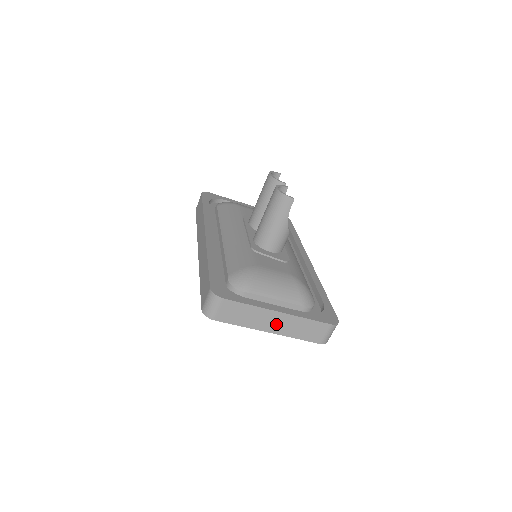
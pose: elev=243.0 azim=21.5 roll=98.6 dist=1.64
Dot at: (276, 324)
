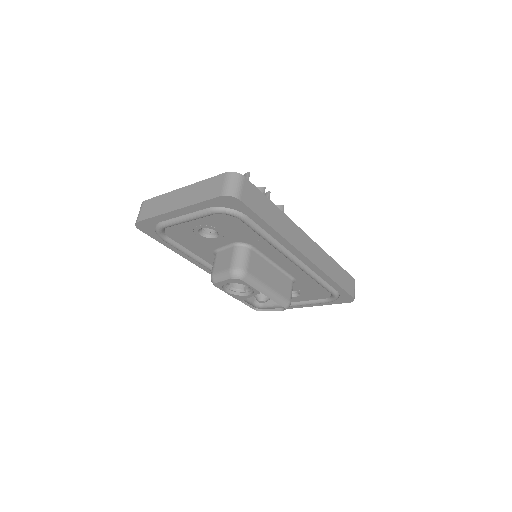
Dot at: (181, 199)
